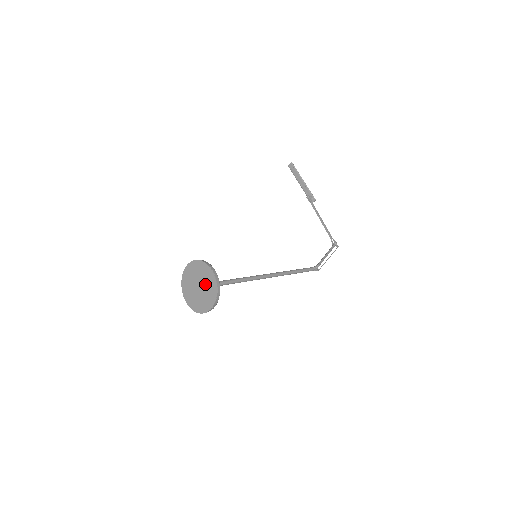
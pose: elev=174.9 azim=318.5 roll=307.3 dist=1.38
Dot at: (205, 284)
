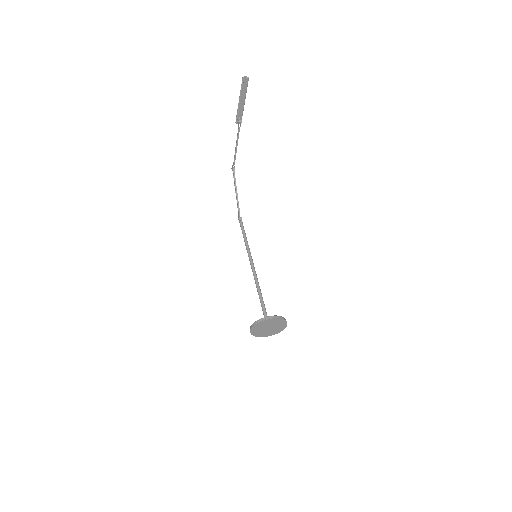
Dot at: (275, 328)
